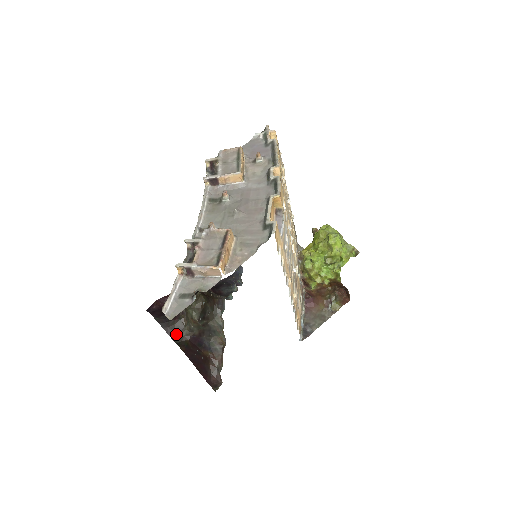
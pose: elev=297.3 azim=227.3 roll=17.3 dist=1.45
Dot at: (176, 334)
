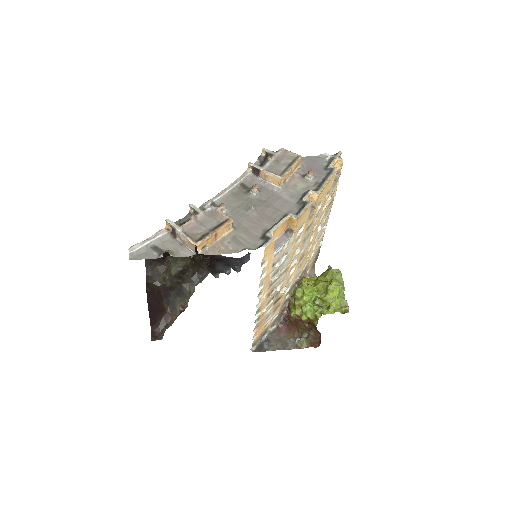
Dot at: (152, 275)
